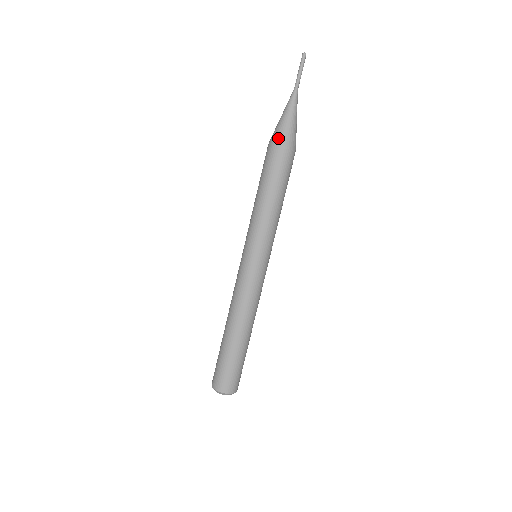
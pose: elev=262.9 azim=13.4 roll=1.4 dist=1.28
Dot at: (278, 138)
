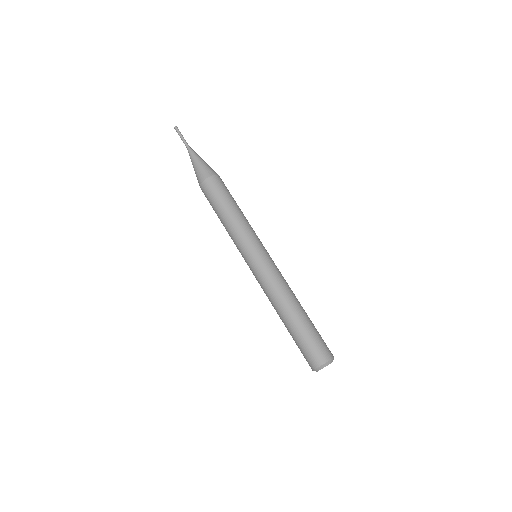
Dot at: (205, 174)
